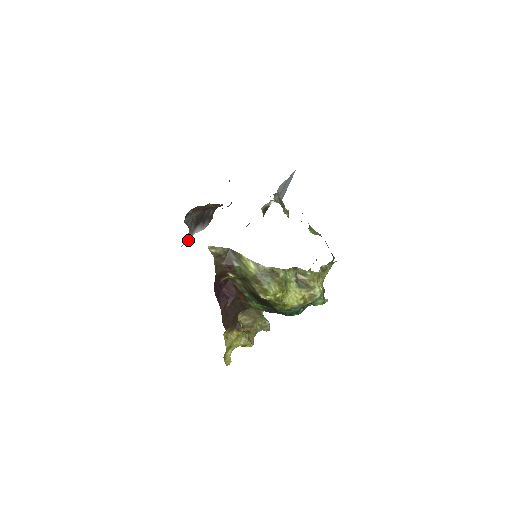
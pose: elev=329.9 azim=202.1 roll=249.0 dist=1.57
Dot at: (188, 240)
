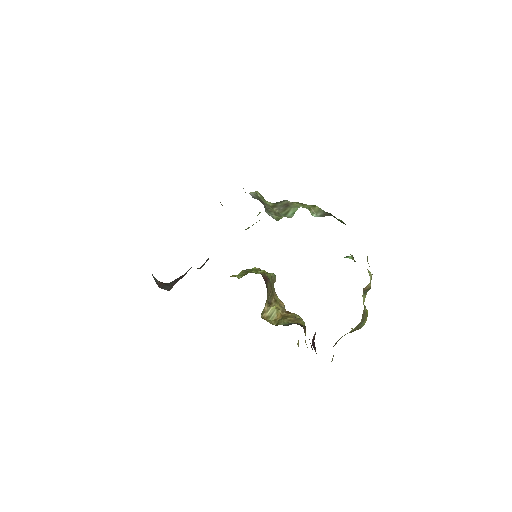
Dot at: occluded
